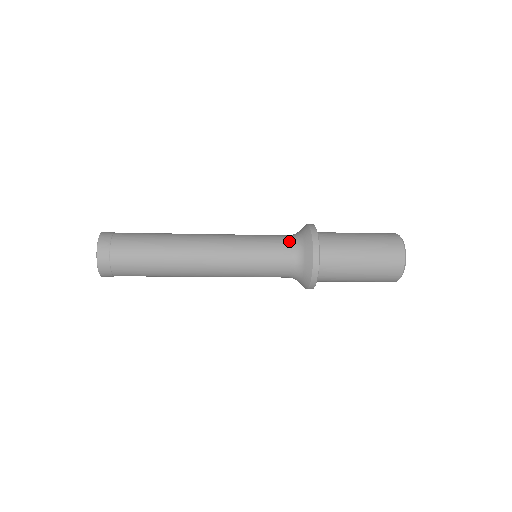
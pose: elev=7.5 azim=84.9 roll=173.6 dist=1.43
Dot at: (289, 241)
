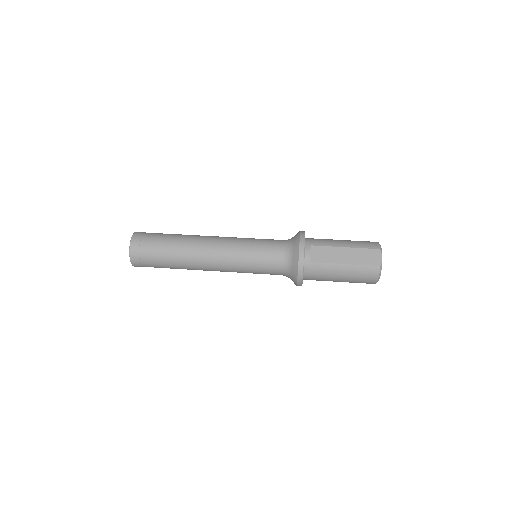
Dot at: (280, 270)
